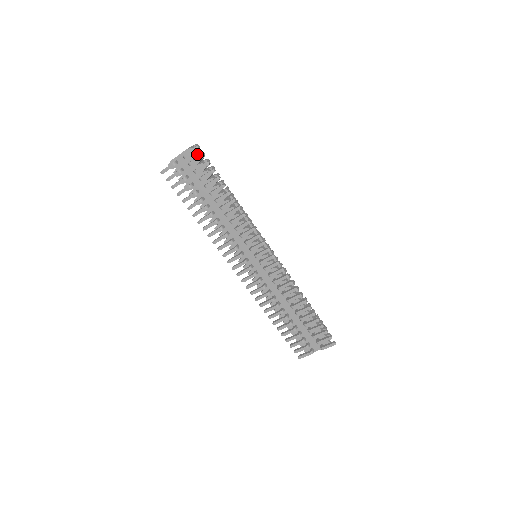
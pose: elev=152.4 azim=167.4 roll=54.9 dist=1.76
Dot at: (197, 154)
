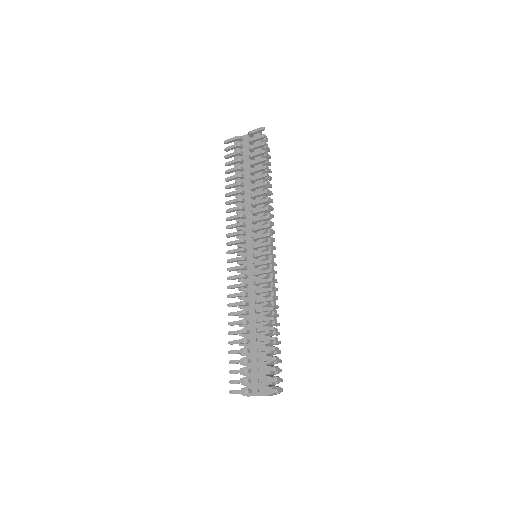
Dot at: (262, 141)
